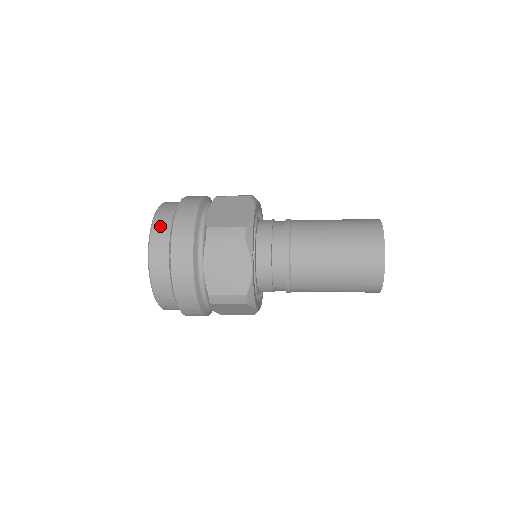
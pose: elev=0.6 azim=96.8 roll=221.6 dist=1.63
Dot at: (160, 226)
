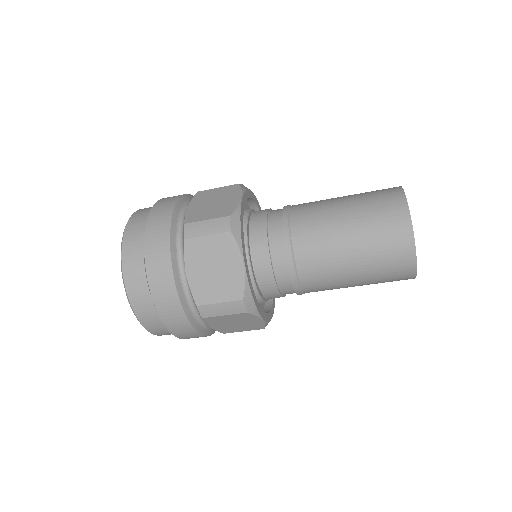
Dot at: occluded
